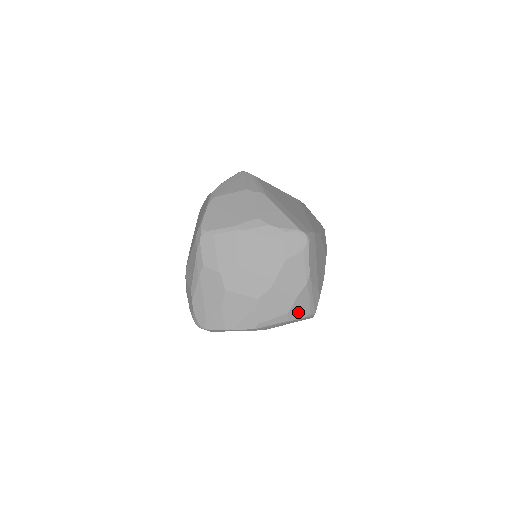
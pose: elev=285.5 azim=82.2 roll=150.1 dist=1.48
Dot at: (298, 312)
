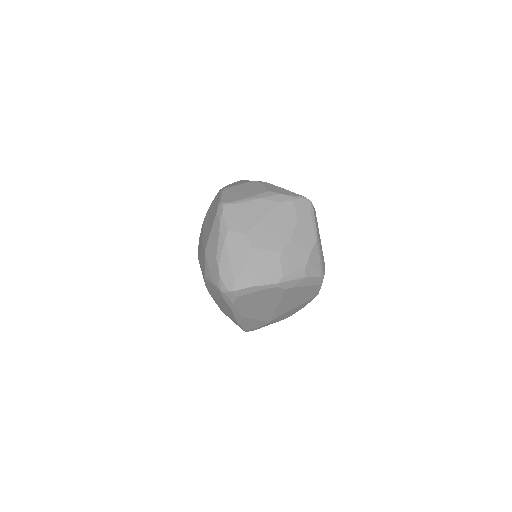
Dot at: (312, 269)
